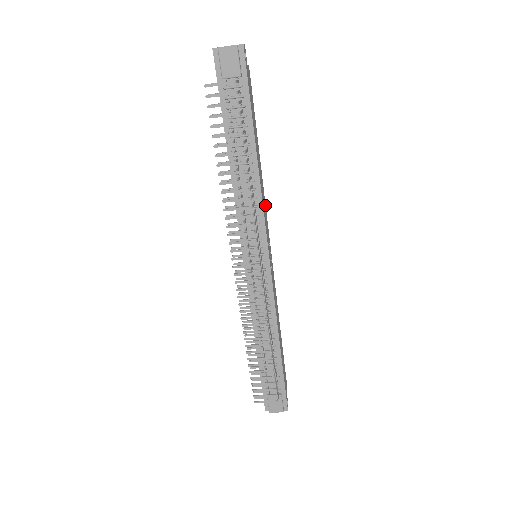
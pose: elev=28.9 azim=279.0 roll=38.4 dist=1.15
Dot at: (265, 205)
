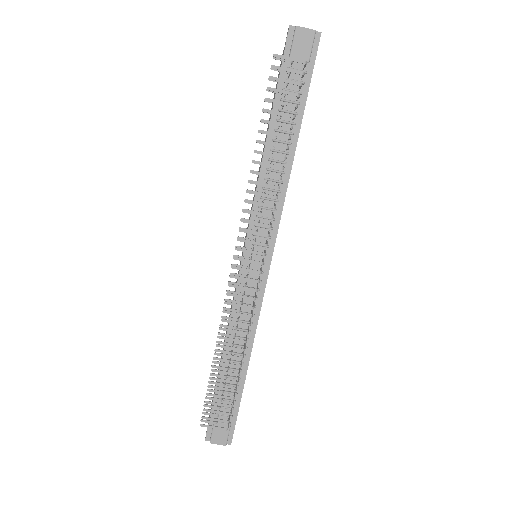
Dot at: occluded
